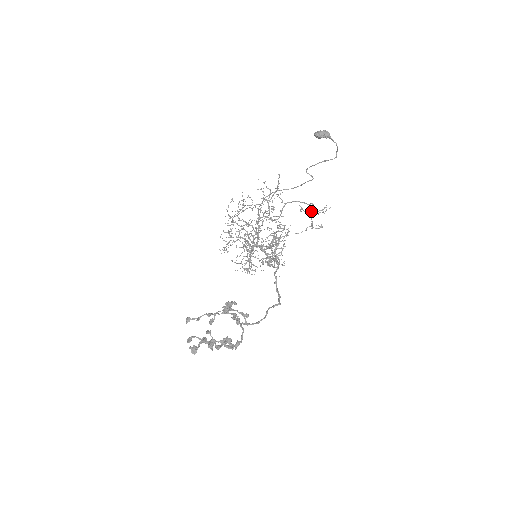
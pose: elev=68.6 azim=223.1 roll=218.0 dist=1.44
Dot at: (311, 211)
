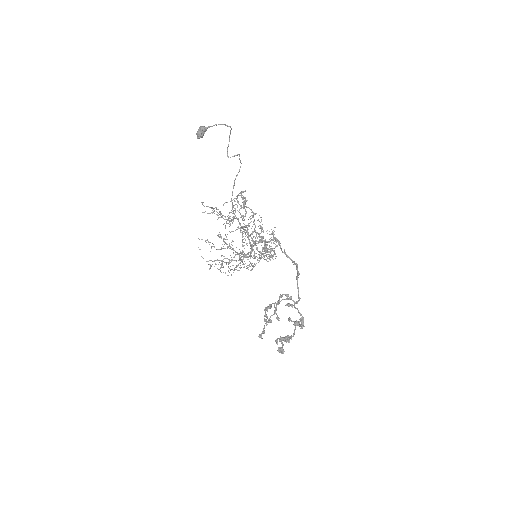
Dot at: (244, 203)
